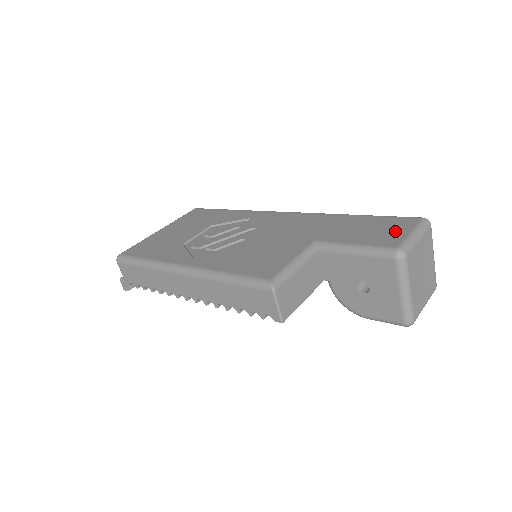
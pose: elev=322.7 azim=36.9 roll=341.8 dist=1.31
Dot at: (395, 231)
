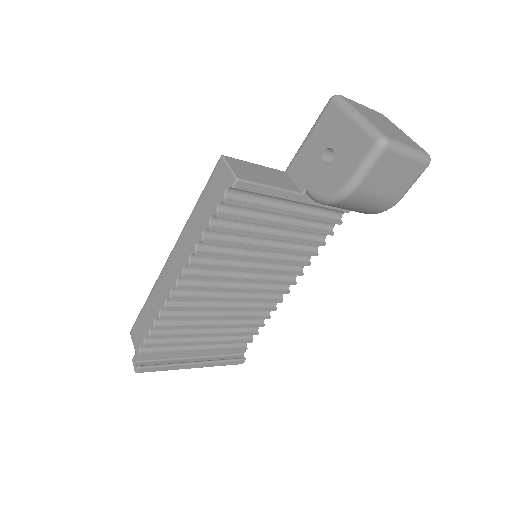
Dot at: occluded
